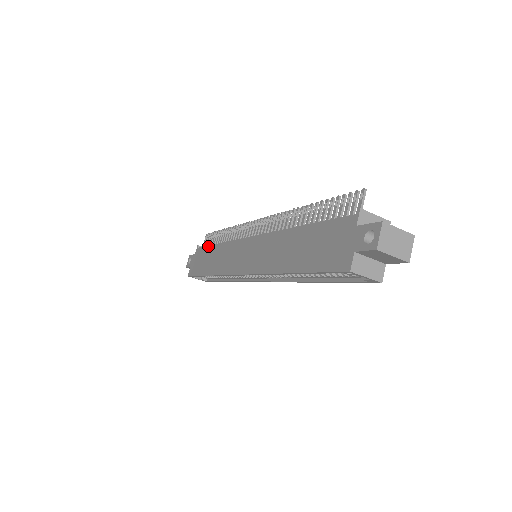
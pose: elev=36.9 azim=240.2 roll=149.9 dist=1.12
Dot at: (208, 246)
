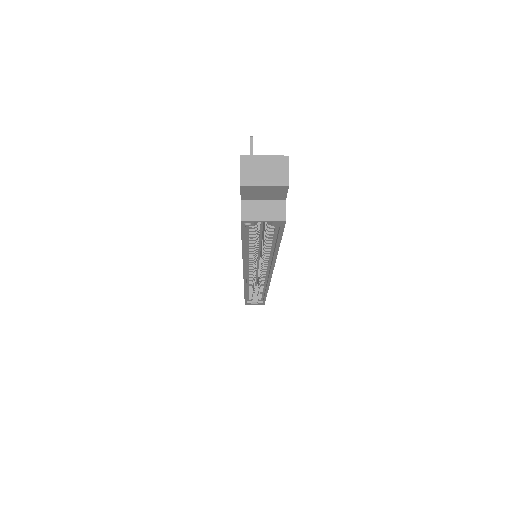
Dot at: occluded
